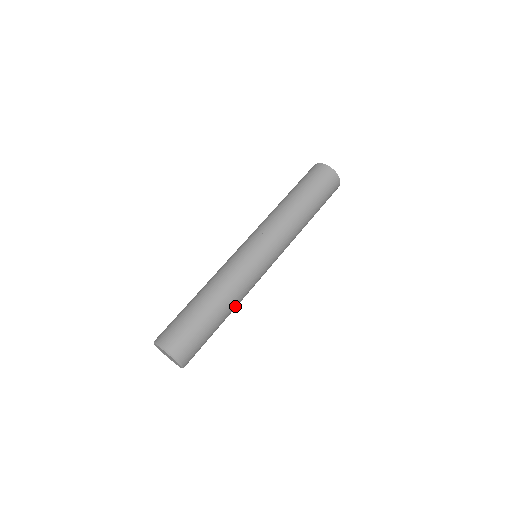
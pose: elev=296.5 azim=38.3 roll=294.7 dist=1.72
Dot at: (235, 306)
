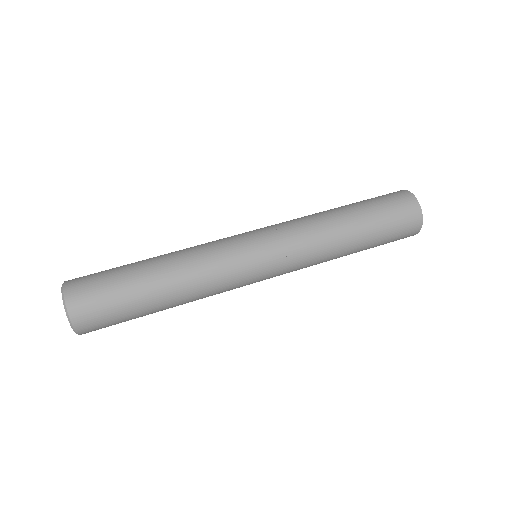
Dot at: (188, 298)
